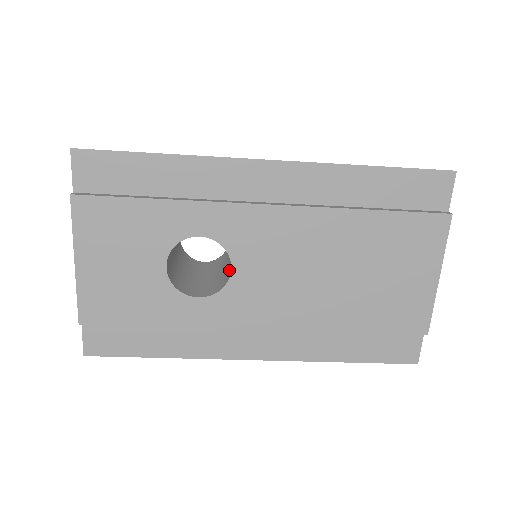
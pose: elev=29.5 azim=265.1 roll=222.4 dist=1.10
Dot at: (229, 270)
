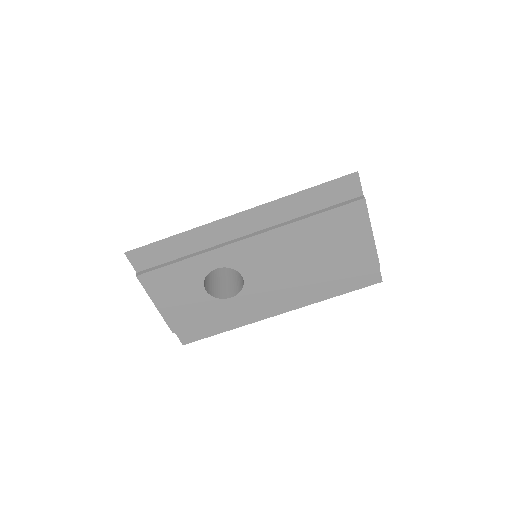
Dot at: occluded
